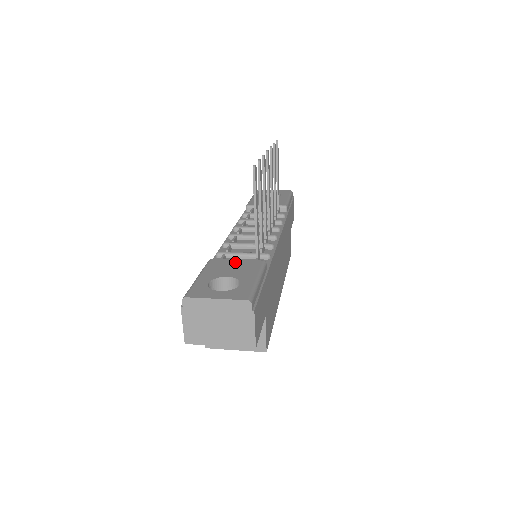
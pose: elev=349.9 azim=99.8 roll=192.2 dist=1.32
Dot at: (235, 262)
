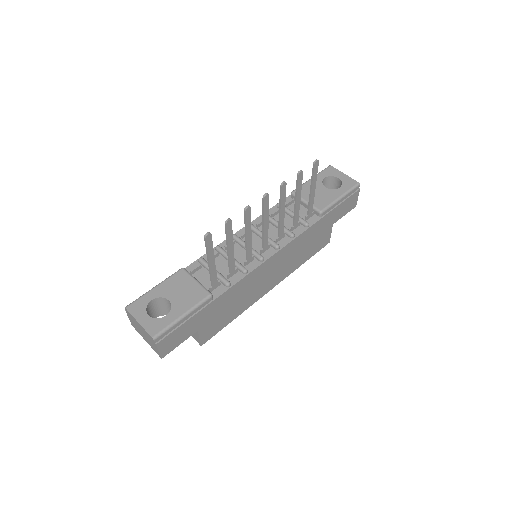
Dot at: (191, 284)
